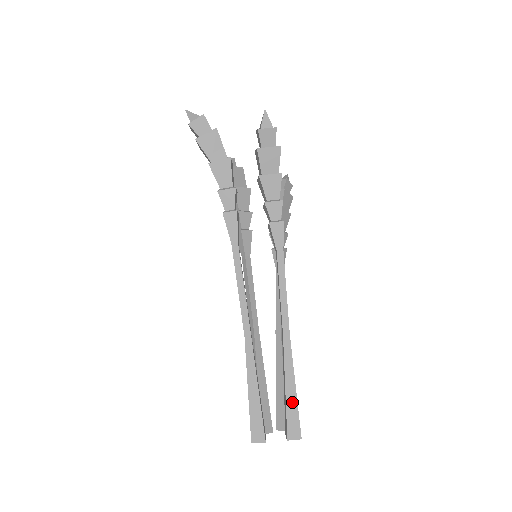
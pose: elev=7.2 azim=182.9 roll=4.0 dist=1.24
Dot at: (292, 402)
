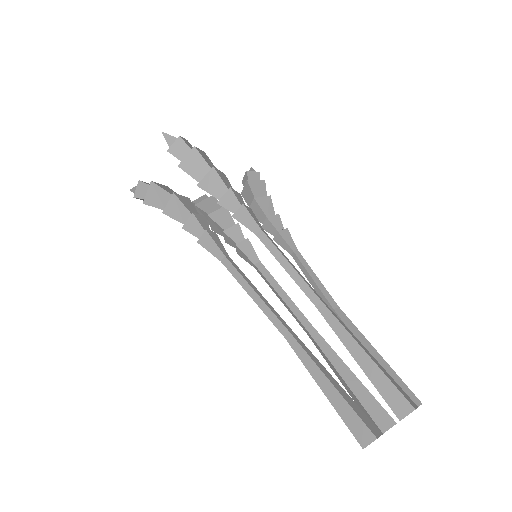
Dot at: (374, 373)
